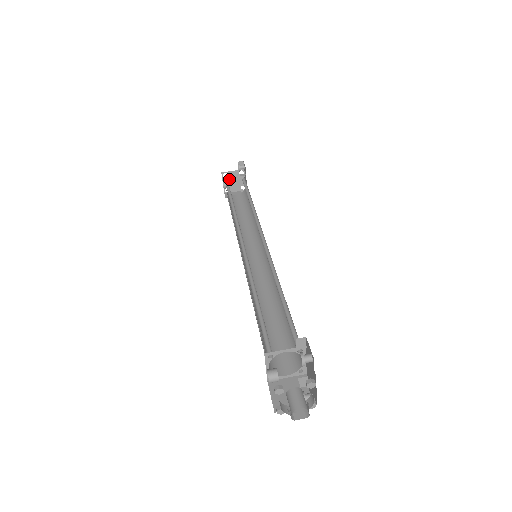
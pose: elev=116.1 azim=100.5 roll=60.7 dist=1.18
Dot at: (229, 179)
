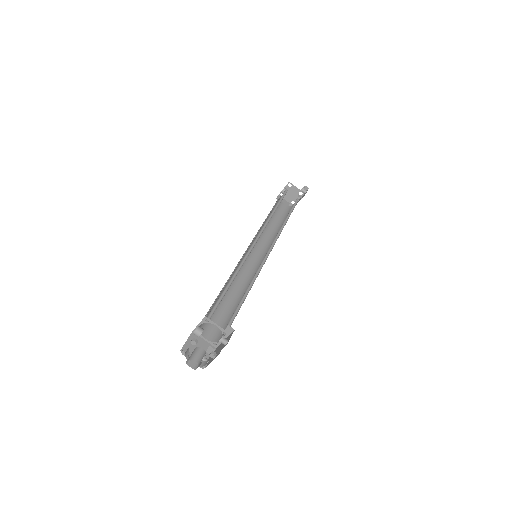
Dot at: (290, 190)
